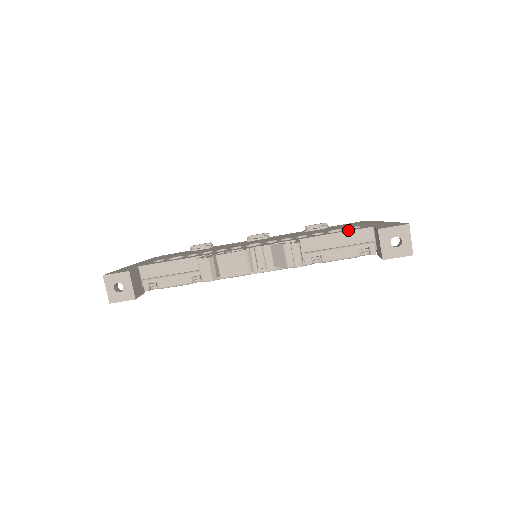
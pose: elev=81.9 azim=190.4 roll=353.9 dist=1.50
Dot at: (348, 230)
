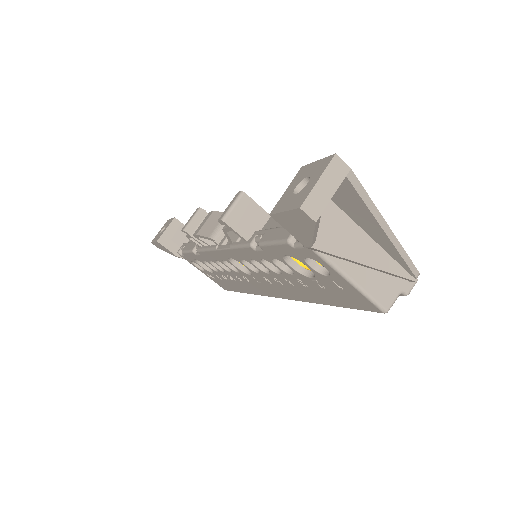
Dot at: occluded
